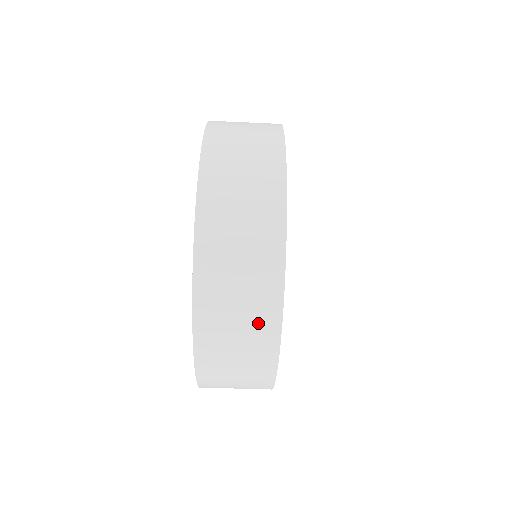
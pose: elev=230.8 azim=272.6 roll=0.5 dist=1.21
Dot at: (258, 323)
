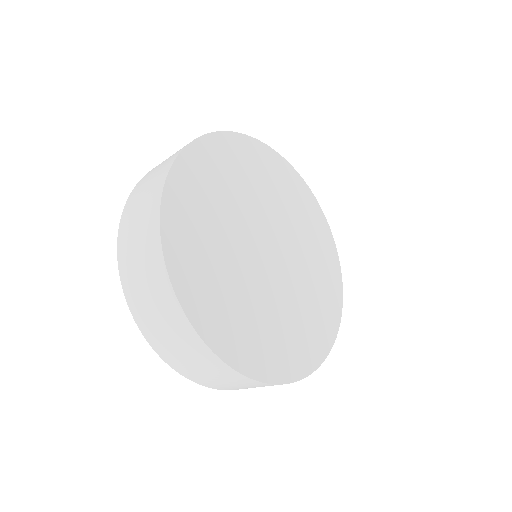
Dot at: (253, 385)
